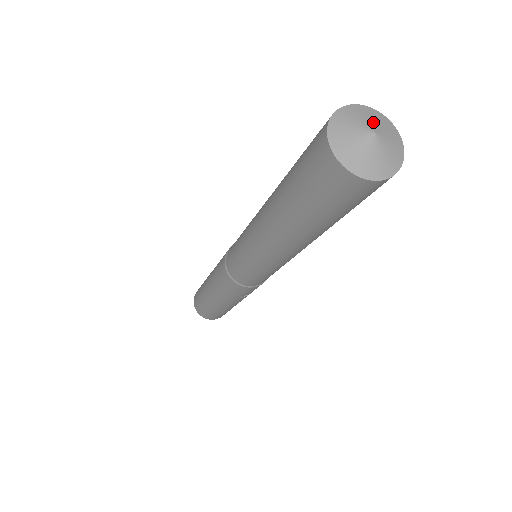
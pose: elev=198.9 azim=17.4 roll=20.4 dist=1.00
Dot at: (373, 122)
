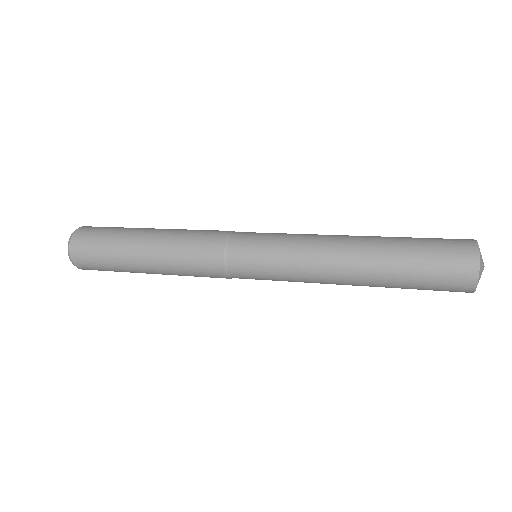
Dot at: occluded
